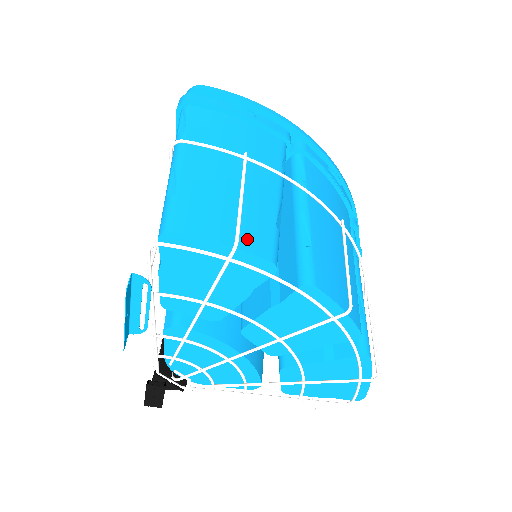
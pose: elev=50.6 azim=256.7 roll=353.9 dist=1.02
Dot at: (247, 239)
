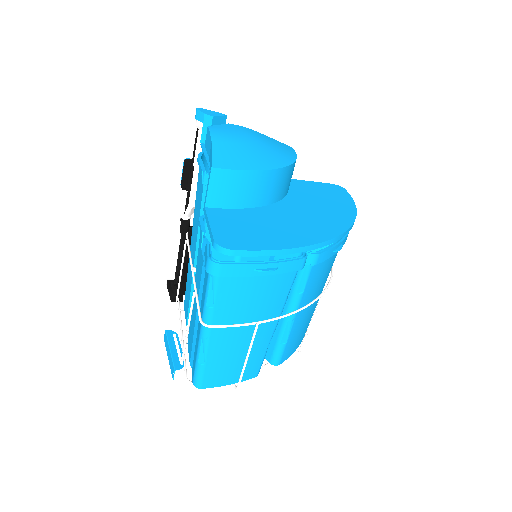
Dot at: (245, 374)
